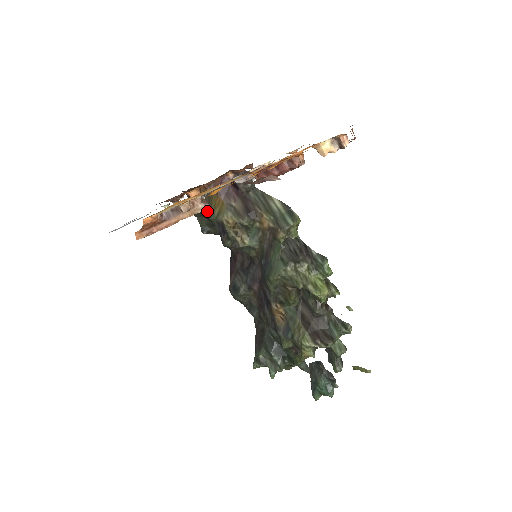
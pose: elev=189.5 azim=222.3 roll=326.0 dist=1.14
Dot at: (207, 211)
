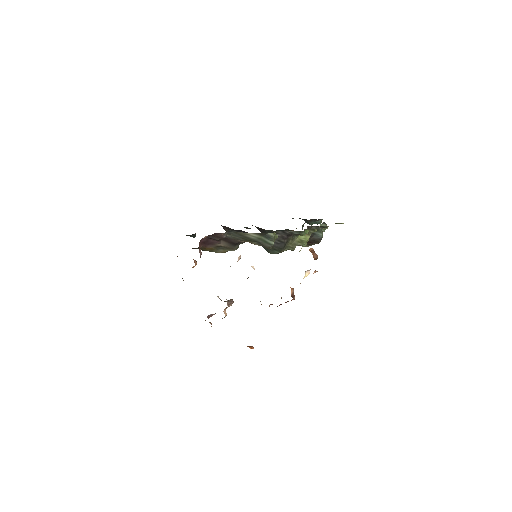
Dot at: occluded
